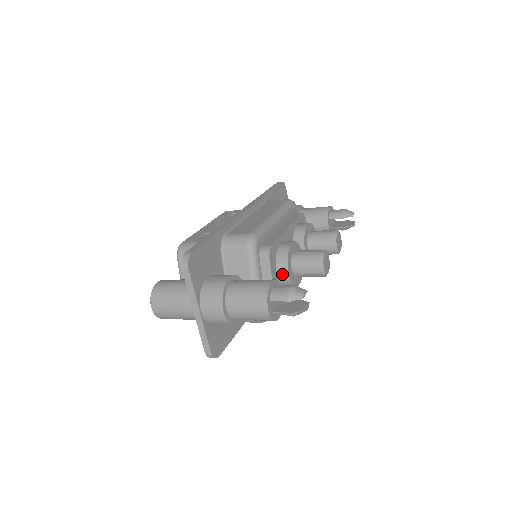
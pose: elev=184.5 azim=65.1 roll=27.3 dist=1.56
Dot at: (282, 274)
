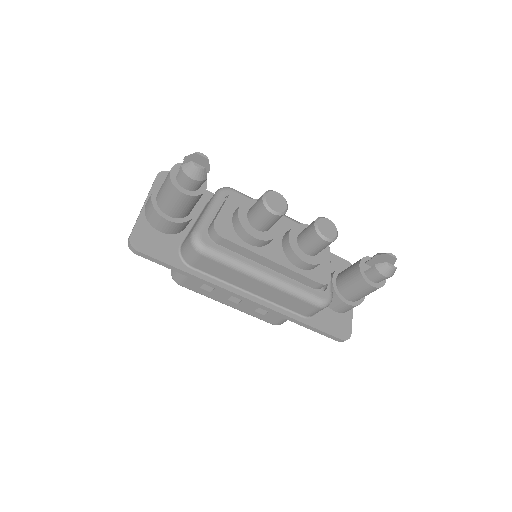
Dot at: (235, 213)
